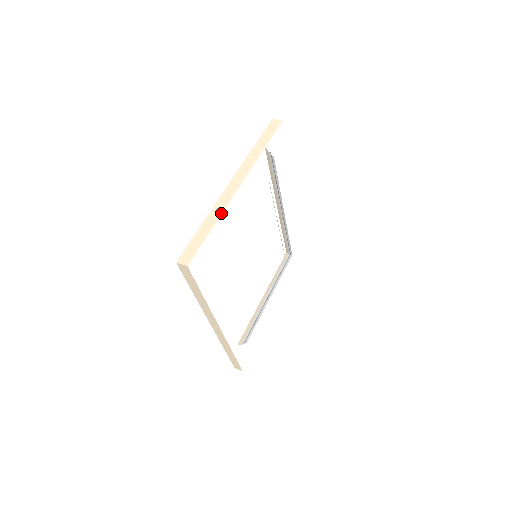
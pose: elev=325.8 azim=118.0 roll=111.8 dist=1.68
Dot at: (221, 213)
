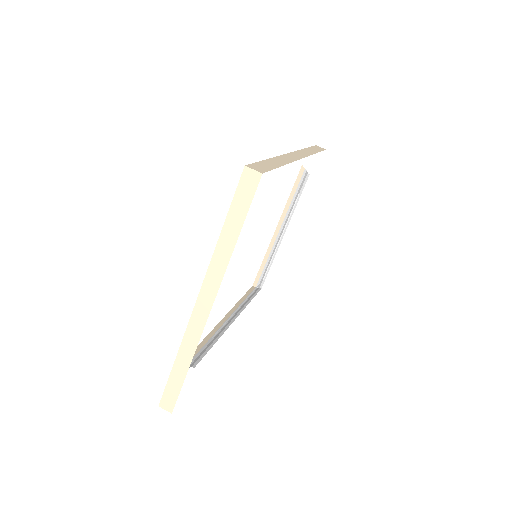
Dot at: (194, 351)
